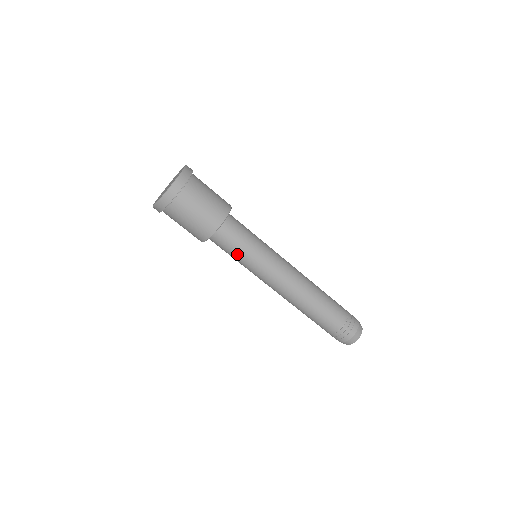
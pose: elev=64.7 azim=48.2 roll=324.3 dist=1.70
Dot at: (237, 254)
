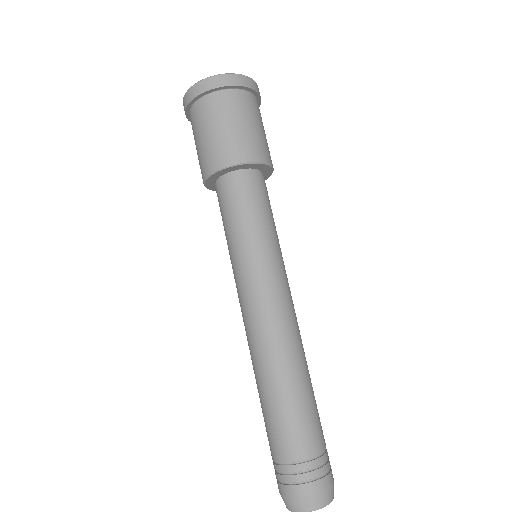
Dot at: (264, 217)
